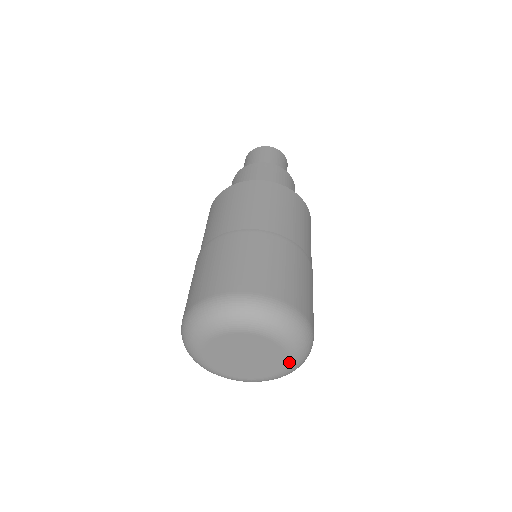
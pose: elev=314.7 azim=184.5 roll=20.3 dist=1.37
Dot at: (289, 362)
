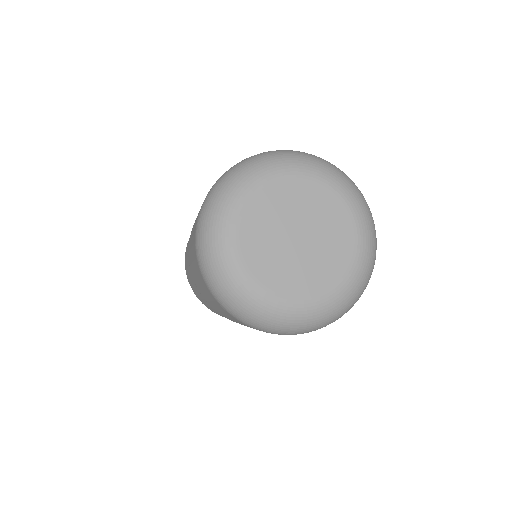
Dot at: (351, 270)
